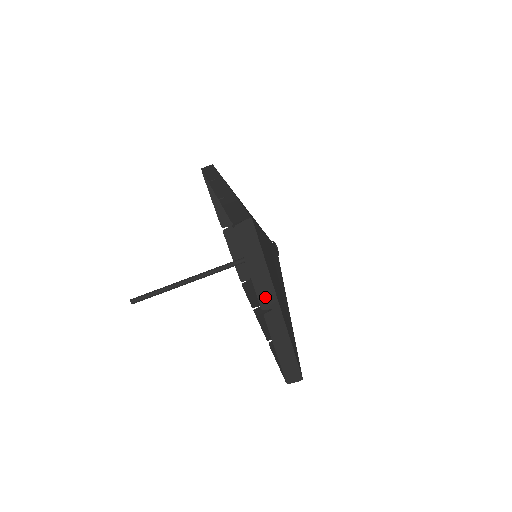
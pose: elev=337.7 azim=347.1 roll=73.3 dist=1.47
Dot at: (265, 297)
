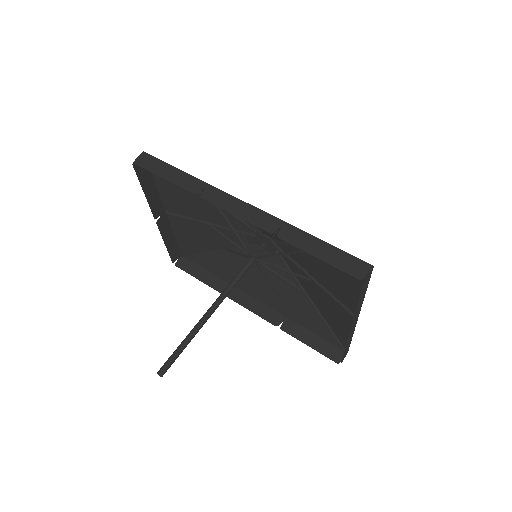
Dot at: (355, 319)
